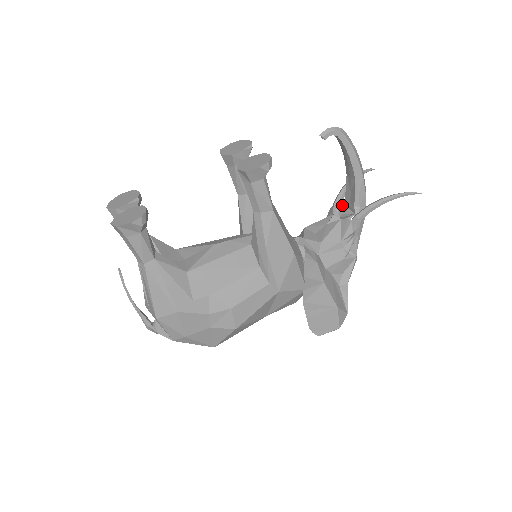
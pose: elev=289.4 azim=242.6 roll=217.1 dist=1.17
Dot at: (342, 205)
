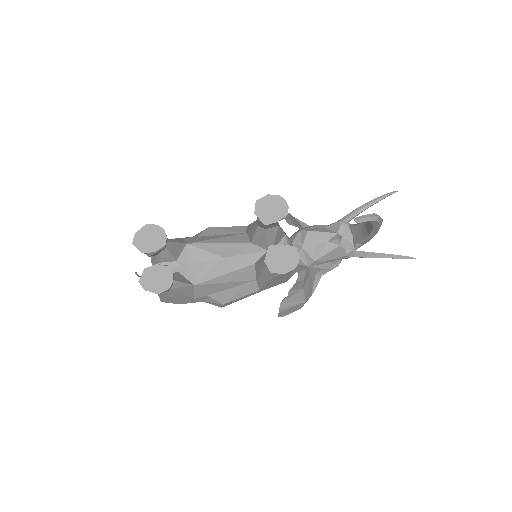
Dot at: (349, 226)
